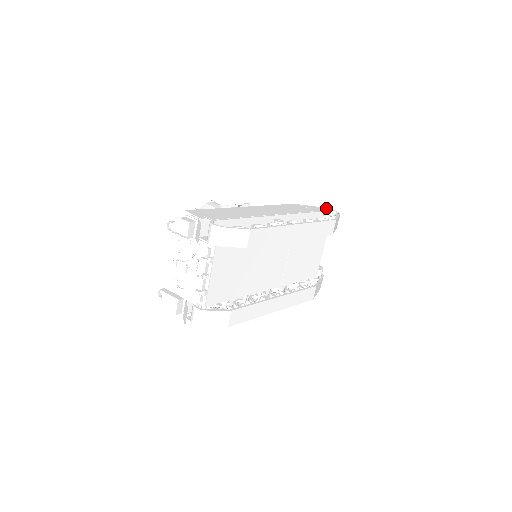
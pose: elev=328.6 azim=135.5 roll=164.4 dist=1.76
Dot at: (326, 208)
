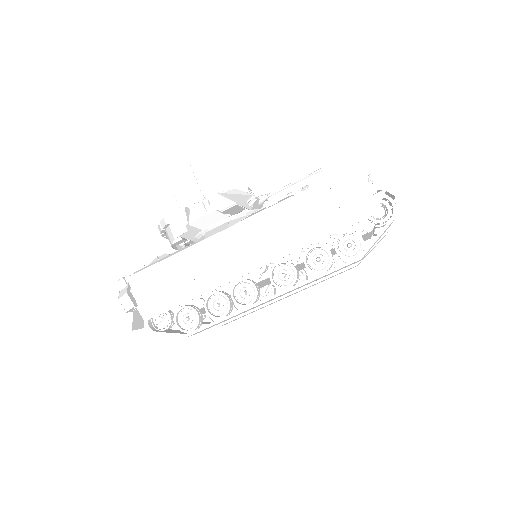
Dot at: (368, 208)
